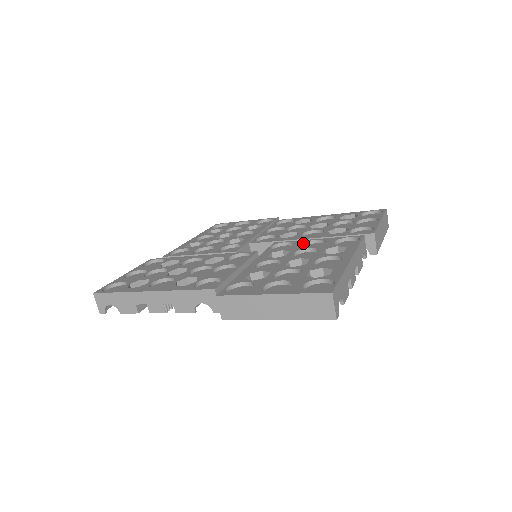
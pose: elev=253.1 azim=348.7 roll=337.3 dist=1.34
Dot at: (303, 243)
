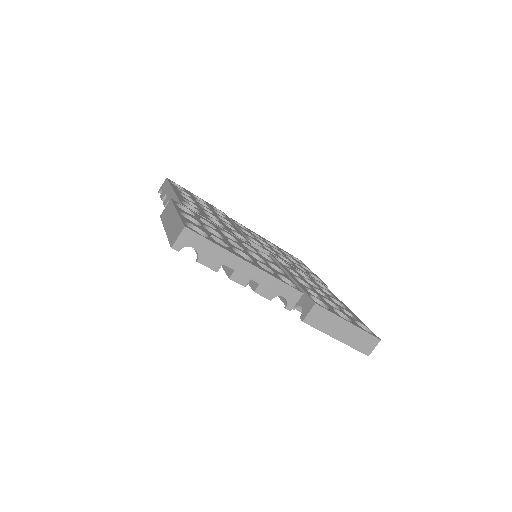
Dot at: occluded
